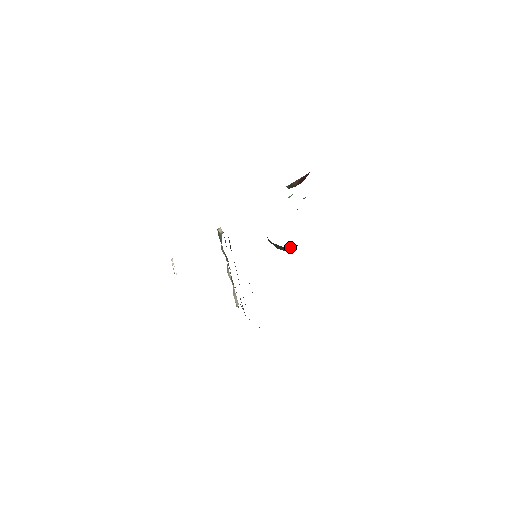
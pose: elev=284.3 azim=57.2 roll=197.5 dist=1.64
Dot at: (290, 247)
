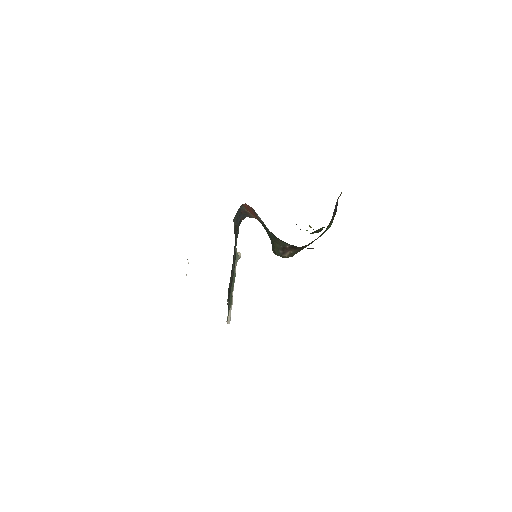
Dot at: (286, 248)
